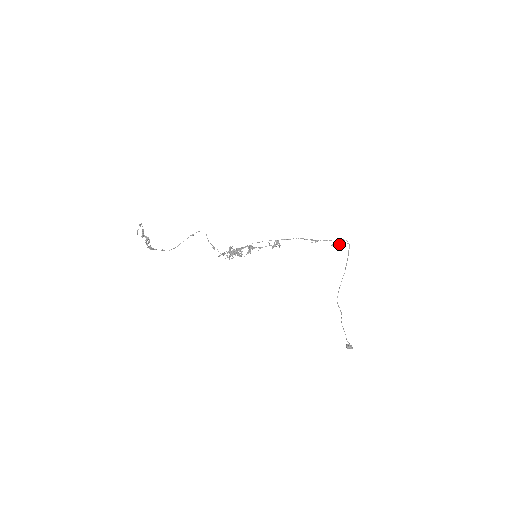
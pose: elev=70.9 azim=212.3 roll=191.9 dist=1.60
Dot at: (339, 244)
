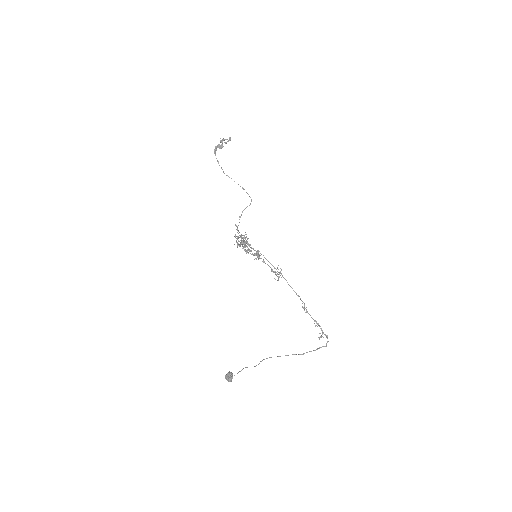
Dot at: occluded
